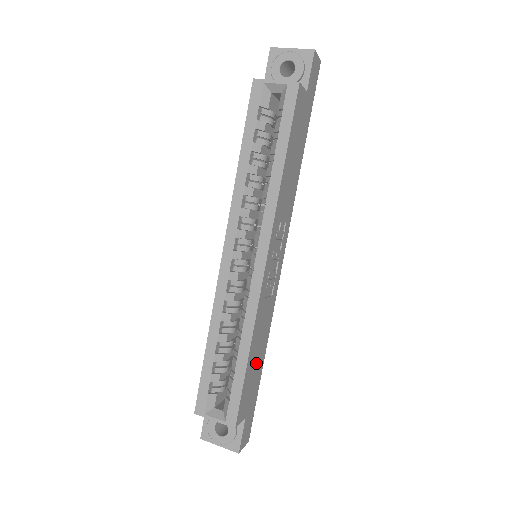
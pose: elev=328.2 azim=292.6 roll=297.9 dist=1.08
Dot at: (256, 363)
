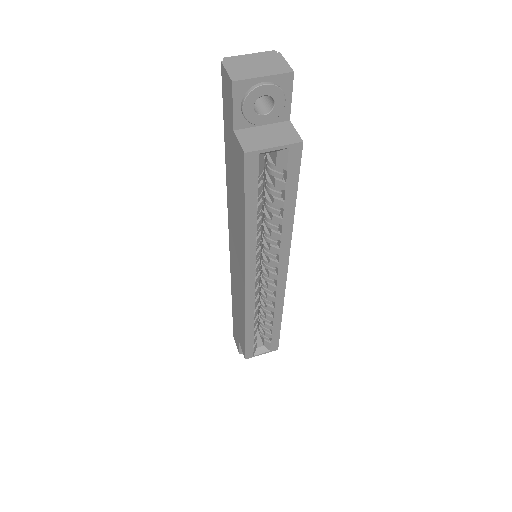
Dot at: occluded
